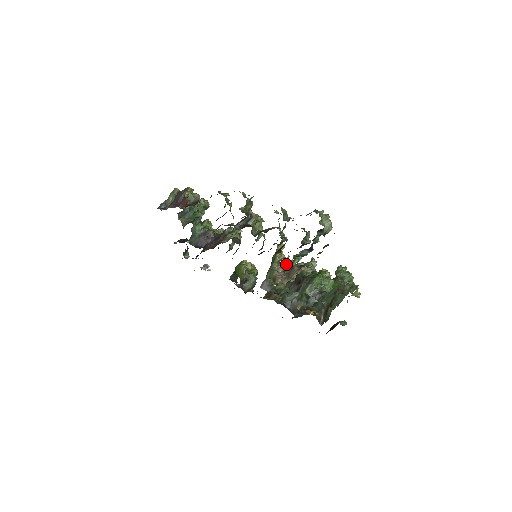
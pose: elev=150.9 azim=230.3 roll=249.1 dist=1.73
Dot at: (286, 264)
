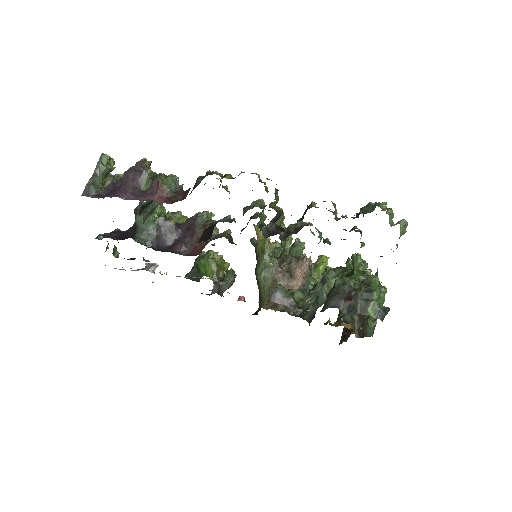
Dot at: occluded
